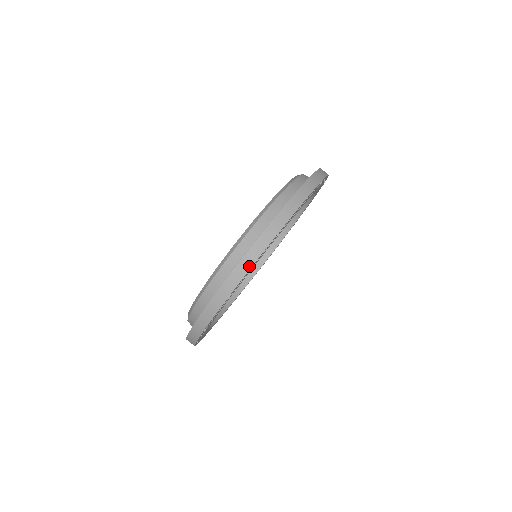
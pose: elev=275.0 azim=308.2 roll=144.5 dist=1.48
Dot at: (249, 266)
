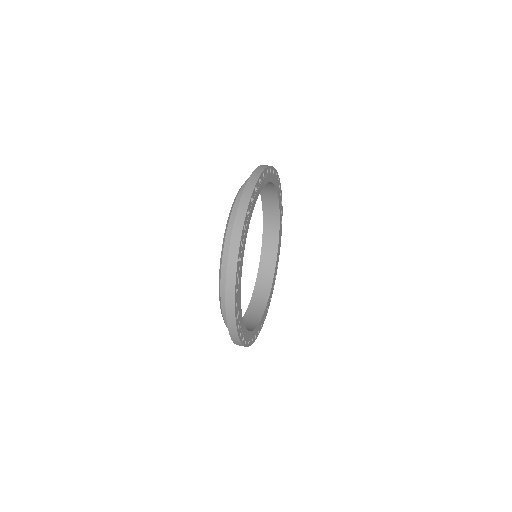
Dot at: (266, 167)
